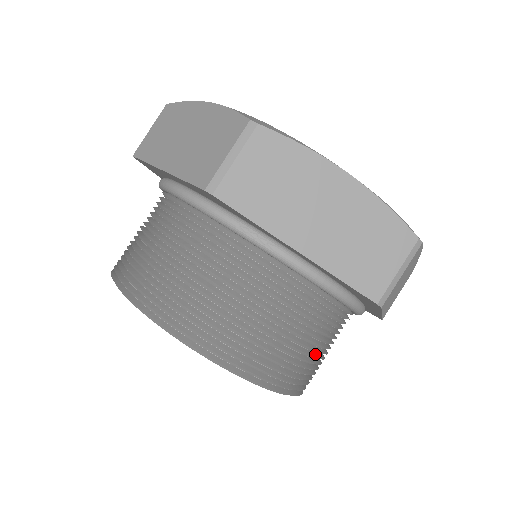
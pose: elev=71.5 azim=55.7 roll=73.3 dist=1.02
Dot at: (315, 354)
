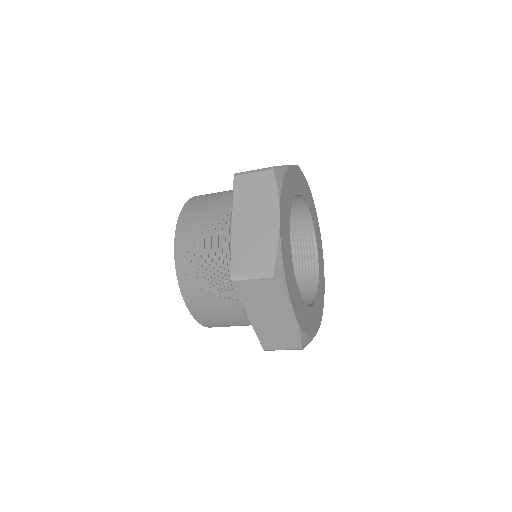
Dot at: (208, 294)
